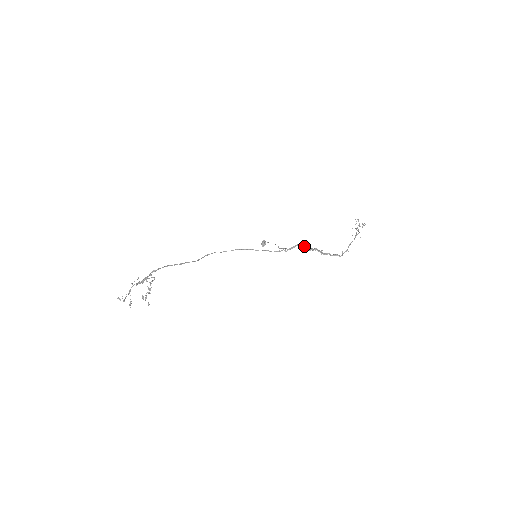
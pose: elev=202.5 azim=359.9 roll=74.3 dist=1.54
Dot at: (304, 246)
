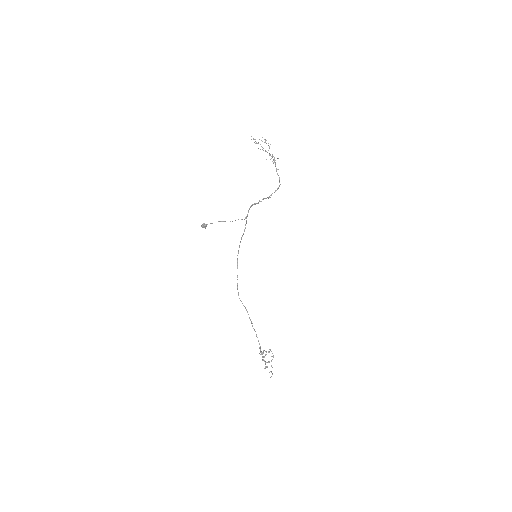
Dot at: (252, 205)
